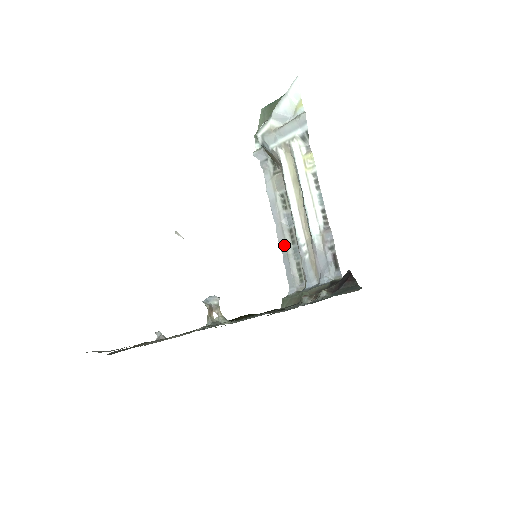
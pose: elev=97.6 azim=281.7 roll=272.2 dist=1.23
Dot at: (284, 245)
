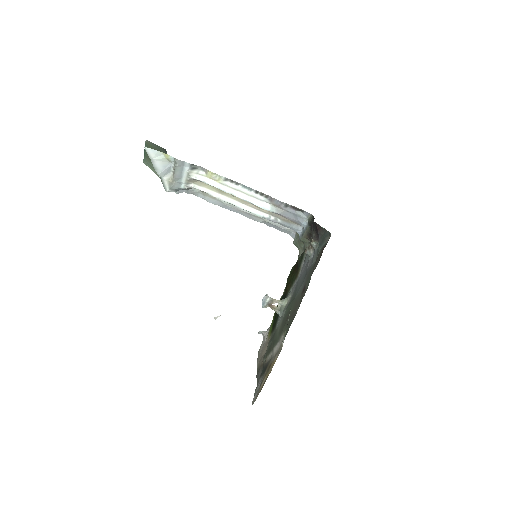
Dot at: (258, 219)
